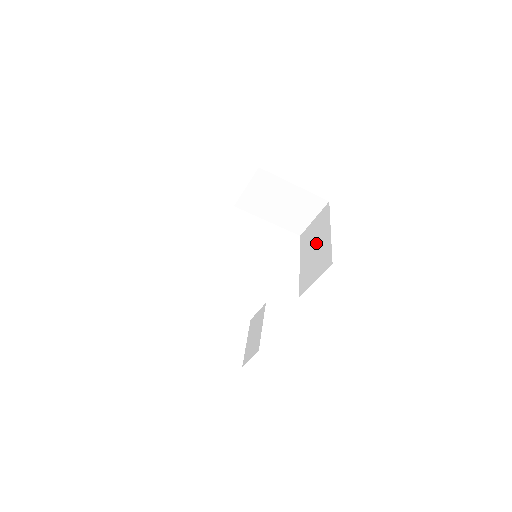
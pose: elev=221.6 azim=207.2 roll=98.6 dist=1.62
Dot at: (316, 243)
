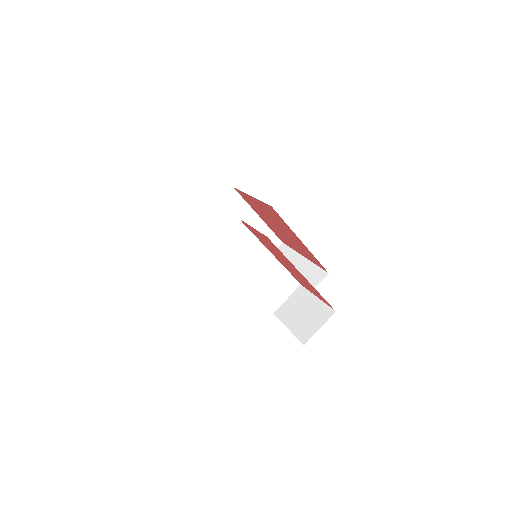
Dot at: occluded
